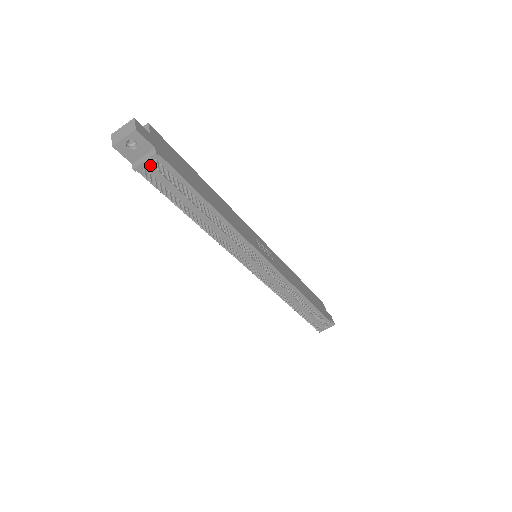
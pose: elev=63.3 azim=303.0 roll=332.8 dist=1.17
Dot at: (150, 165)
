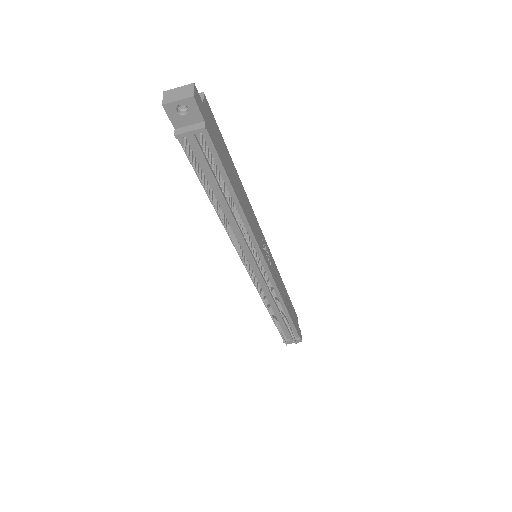
Dot at: (193, 137)
